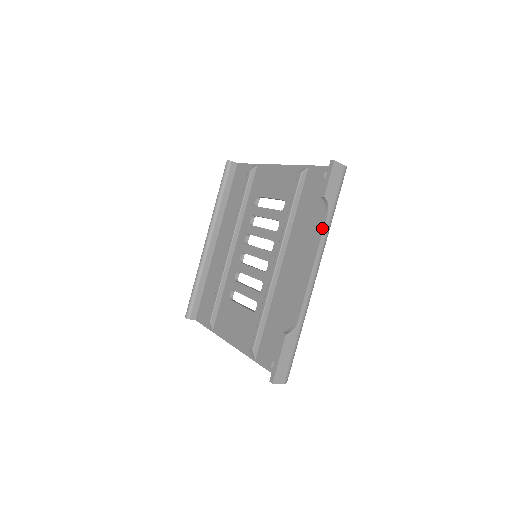
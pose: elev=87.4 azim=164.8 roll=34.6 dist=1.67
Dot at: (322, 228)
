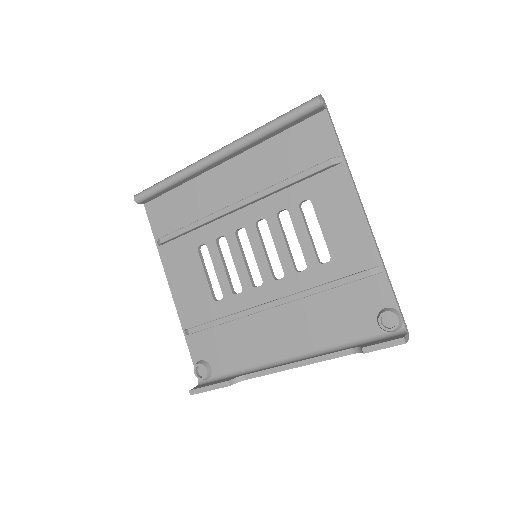
Dot at: (335, 356)
